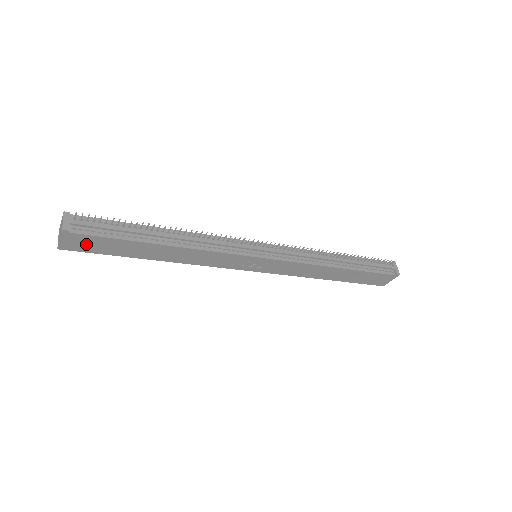
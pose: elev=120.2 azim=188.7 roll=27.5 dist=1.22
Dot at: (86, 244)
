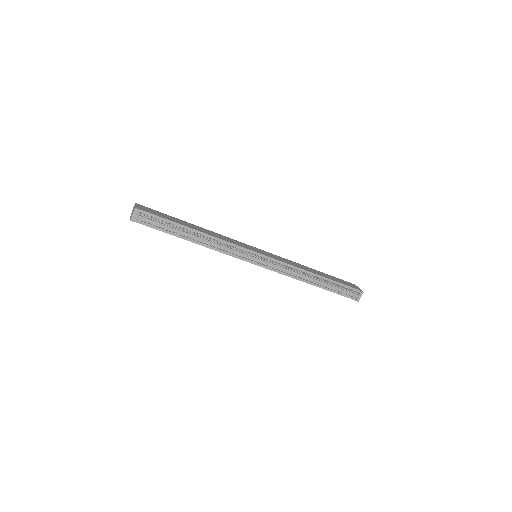
Dot at: occluded
